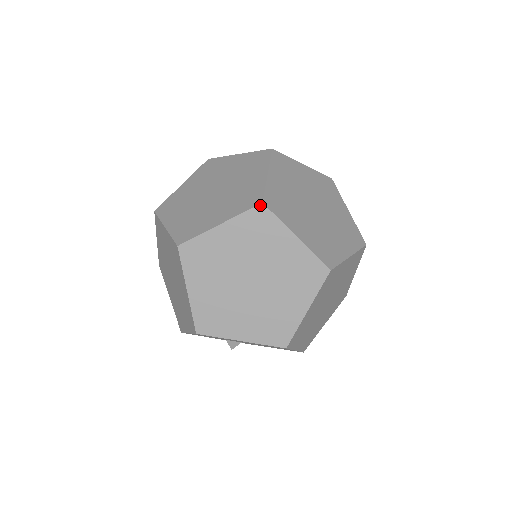
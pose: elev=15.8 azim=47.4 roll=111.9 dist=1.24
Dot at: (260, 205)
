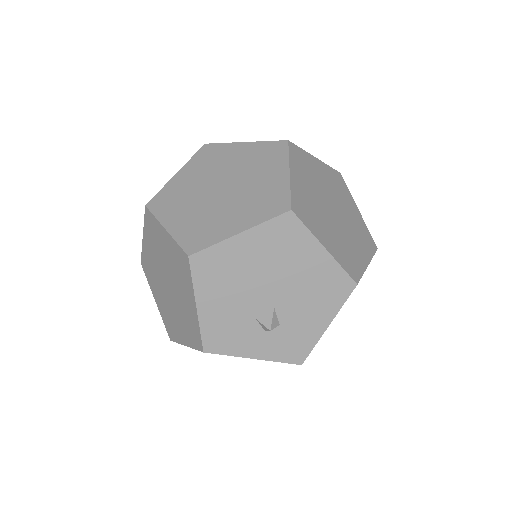
Dot at: (204, 146)
